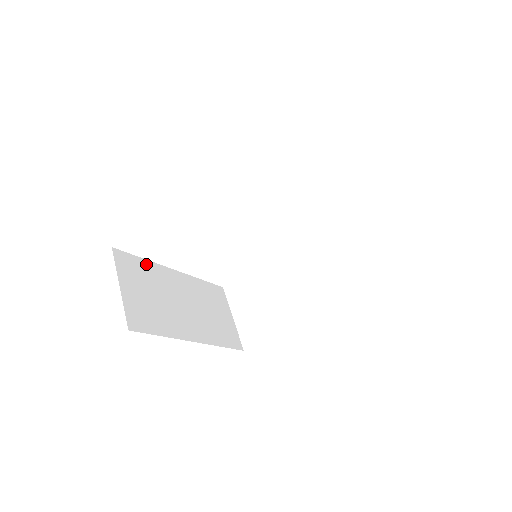
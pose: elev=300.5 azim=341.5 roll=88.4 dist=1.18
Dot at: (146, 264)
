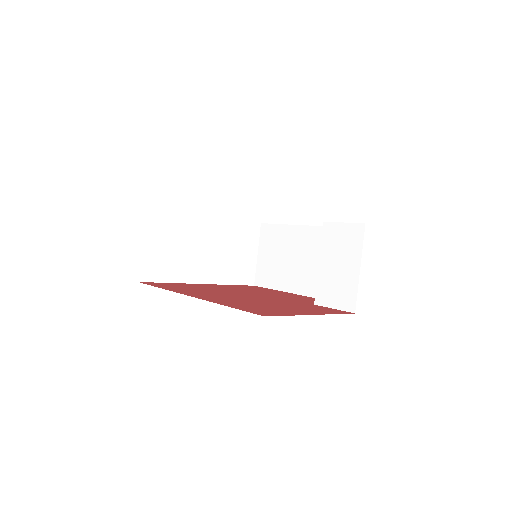
Dot at: (178, 215)
